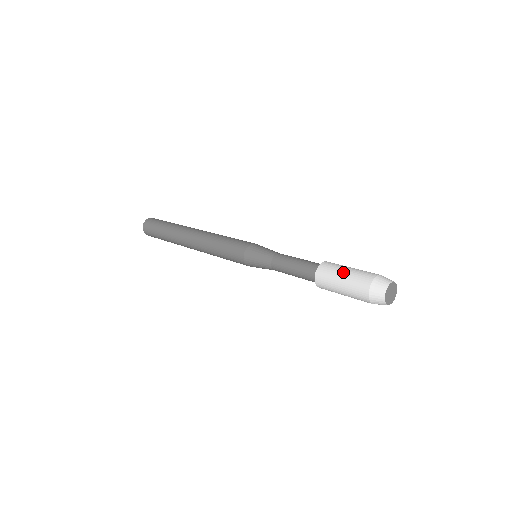
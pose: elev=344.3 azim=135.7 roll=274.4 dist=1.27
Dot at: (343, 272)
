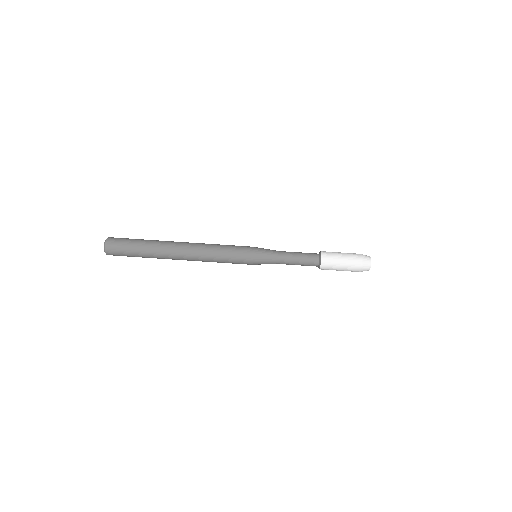
Dot at: (340, 269)
